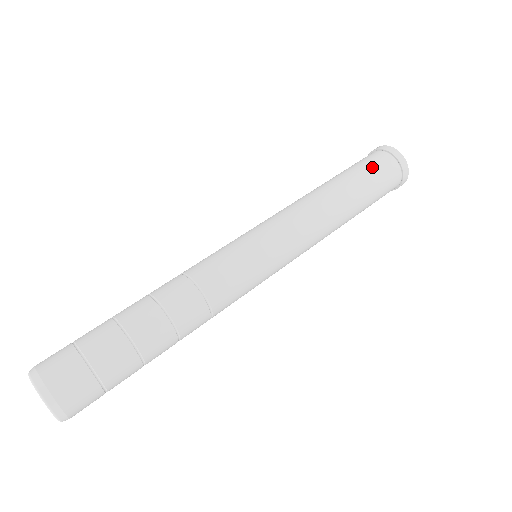
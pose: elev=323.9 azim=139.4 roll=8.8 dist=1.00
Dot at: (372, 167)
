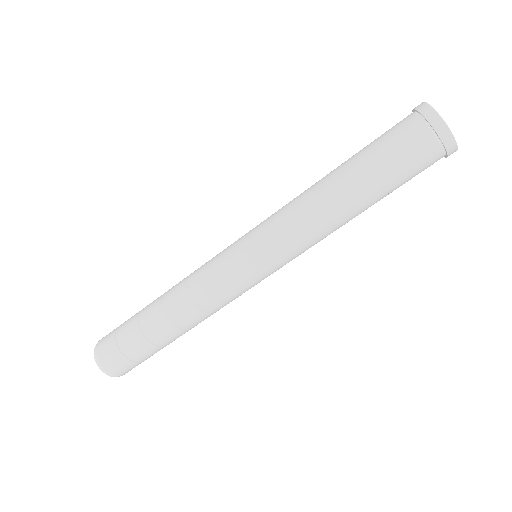
Dot at: (401, 158)
